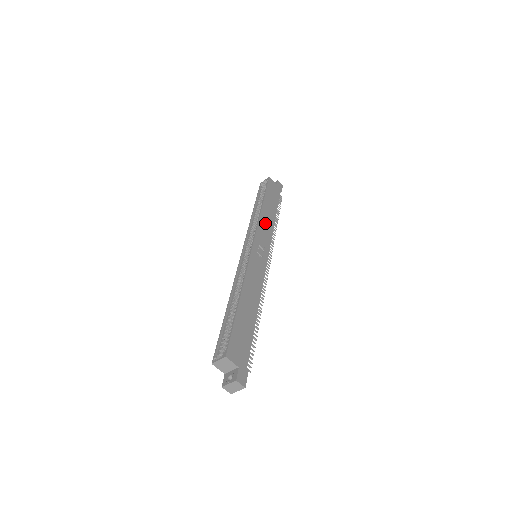
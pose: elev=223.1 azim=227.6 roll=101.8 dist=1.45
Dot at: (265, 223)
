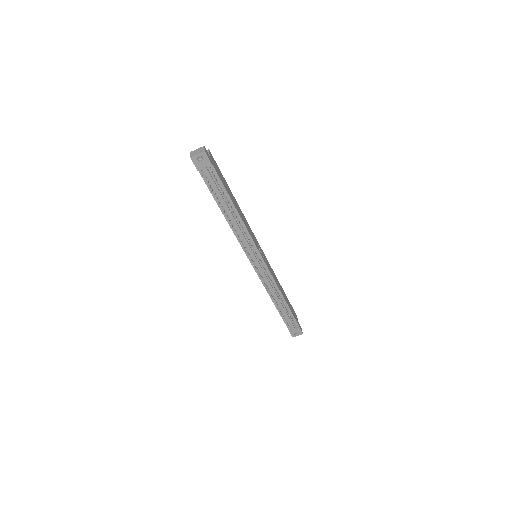
Dot at: (275, 278)
